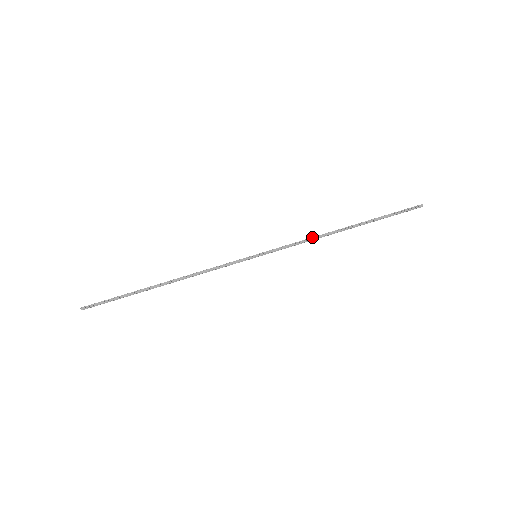
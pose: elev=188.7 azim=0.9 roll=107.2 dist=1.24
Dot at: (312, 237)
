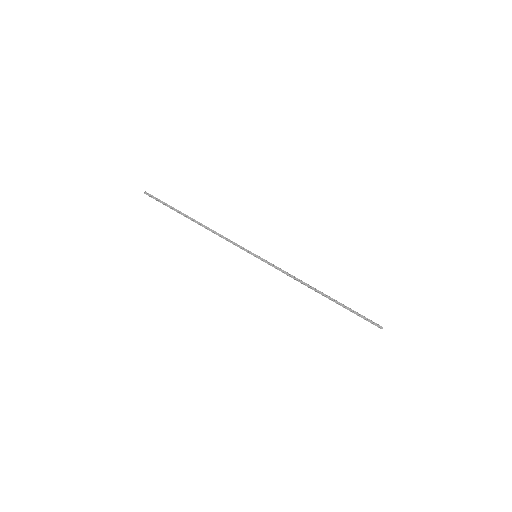
Dot at: (297, 278)
